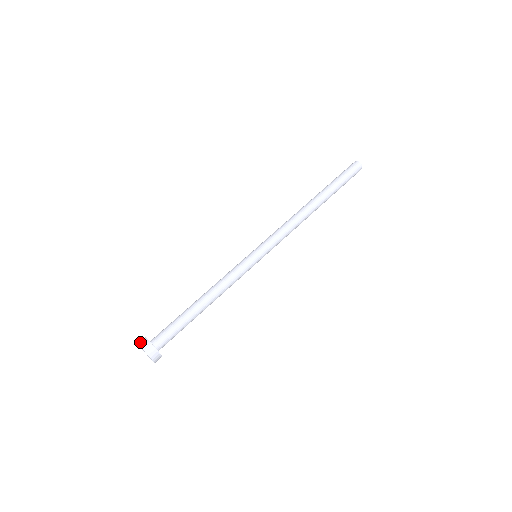
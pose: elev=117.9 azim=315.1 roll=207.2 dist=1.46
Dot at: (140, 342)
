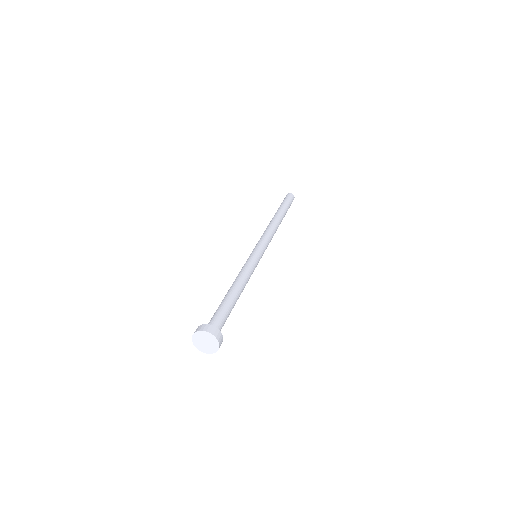
Dot at: (199, 329)
